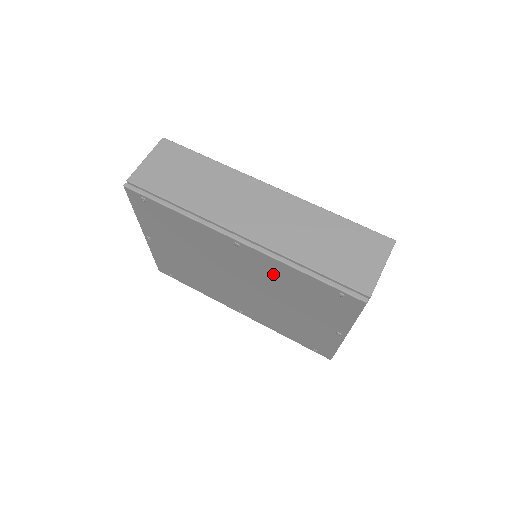
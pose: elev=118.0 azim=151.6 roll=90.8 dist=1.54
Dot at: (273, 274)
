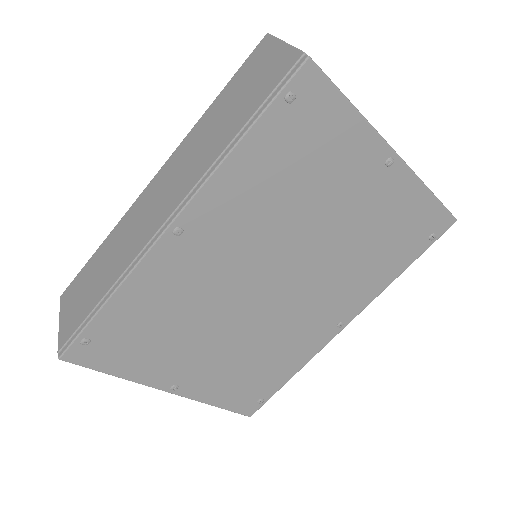
Dot at: (246, 205)
